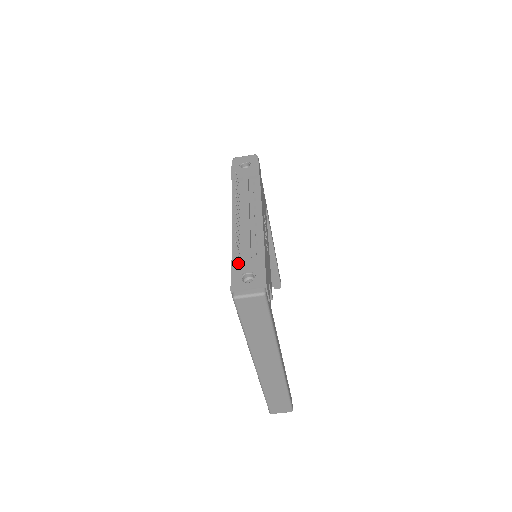
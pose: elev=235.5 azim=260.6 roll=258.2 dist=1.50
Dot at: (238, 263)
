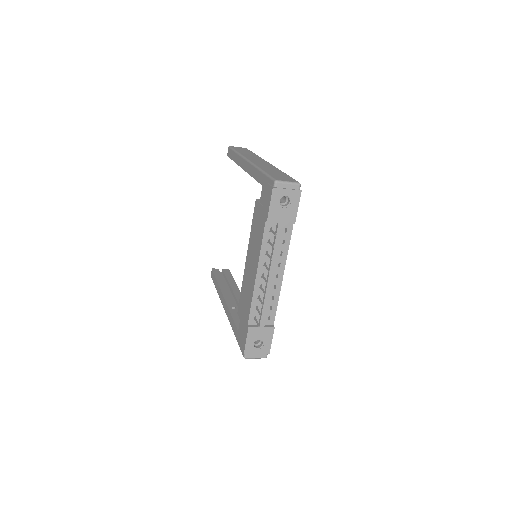
Dot at: (254, 331)
